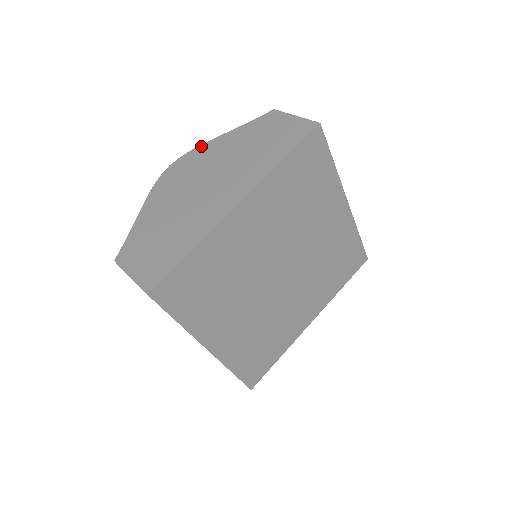
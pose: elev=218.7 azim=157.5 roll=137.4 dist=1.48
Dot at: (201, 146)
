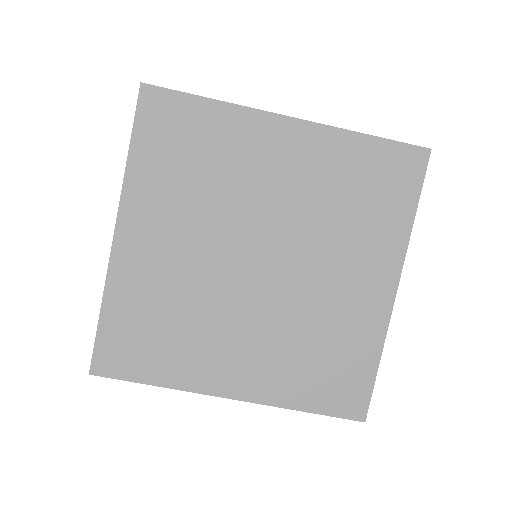
Dot at: occluded
